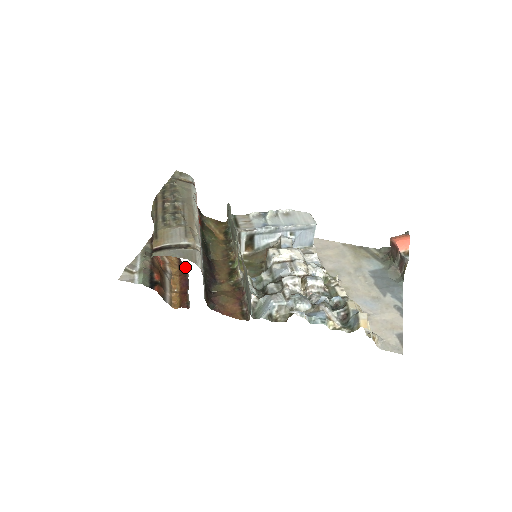
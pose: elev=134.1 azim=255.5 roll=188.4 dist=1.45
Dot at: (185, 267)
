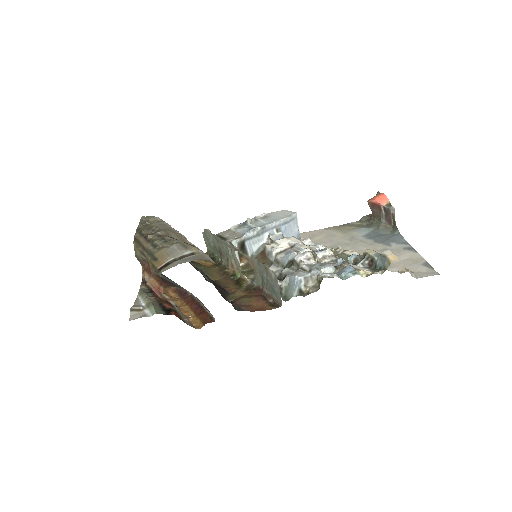
Dot at: (189, 294)
